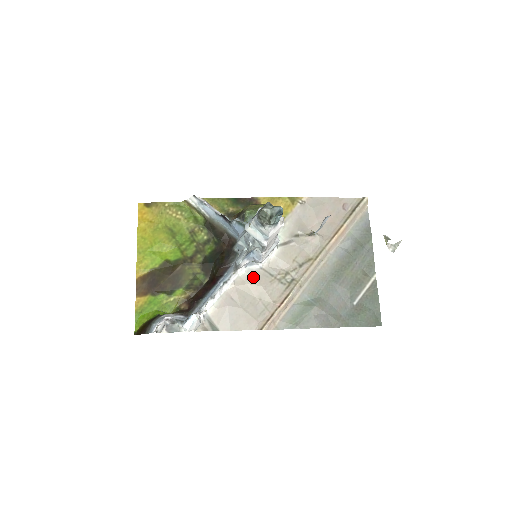
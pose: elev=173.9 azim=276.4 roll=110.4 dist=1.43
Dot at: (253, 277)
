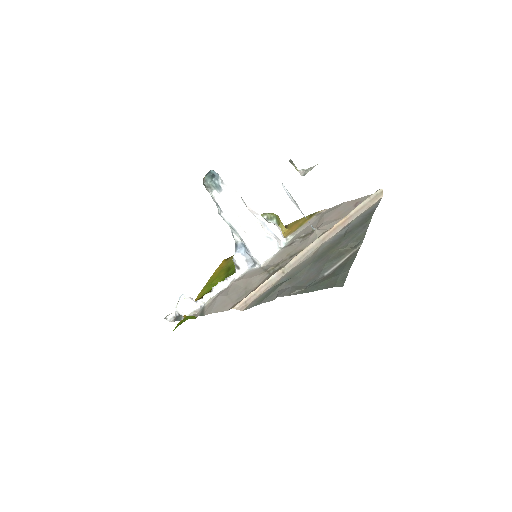
Dot at: (250, 274)
